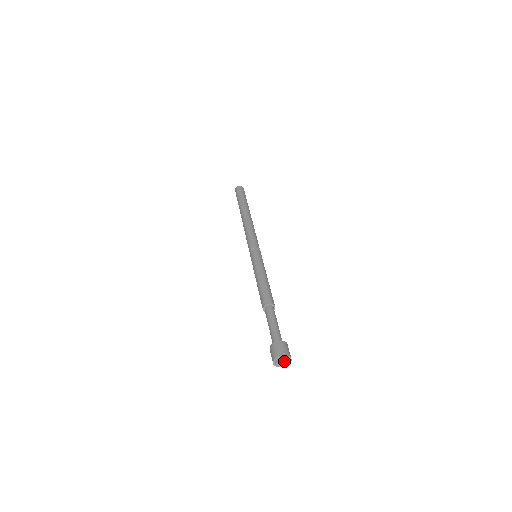
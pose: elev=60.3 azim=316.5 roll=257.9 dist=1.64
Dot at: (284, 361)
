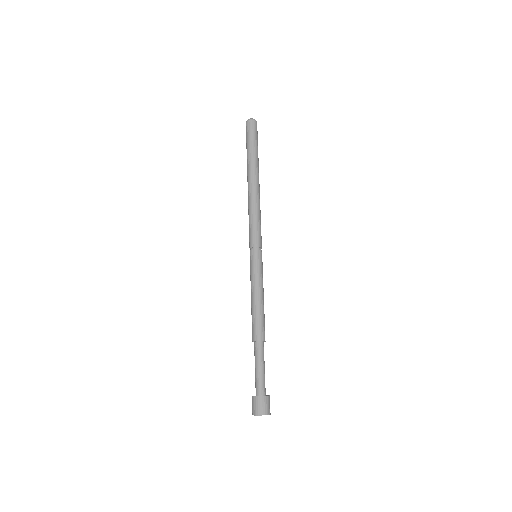
Dot at: occluded
